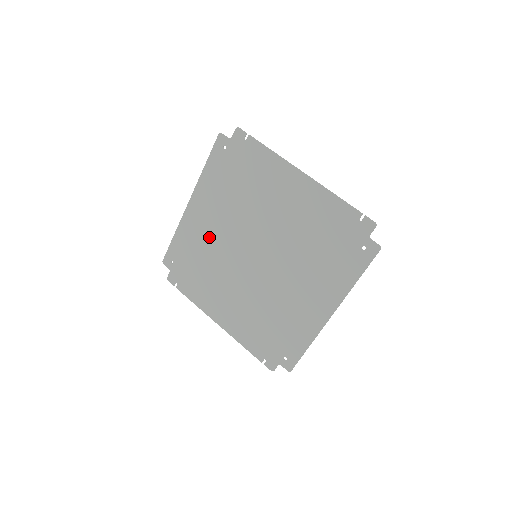
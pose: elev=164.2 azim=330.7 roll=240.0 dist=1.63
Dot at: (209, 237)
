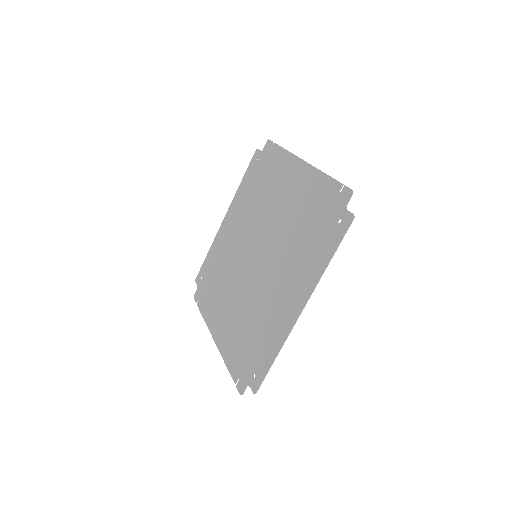
Dot at: (229, 246)
